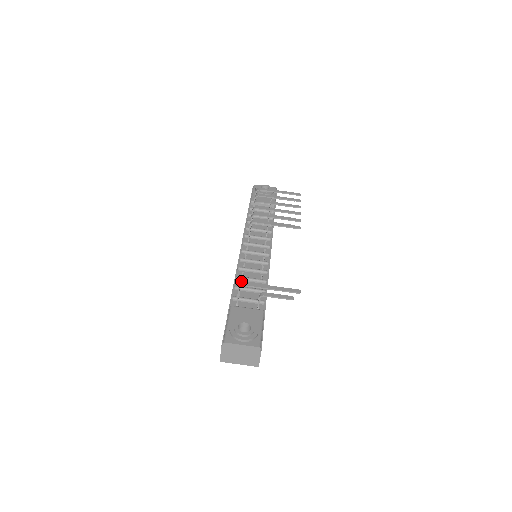
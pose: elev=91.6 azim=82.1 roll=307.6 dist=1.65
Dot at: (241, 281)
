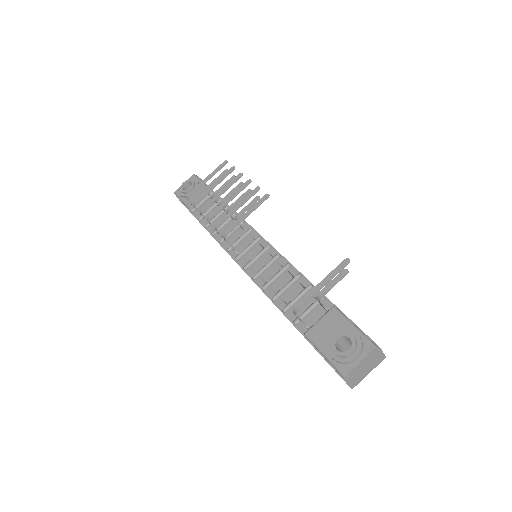
Dot at: (280, 298)
